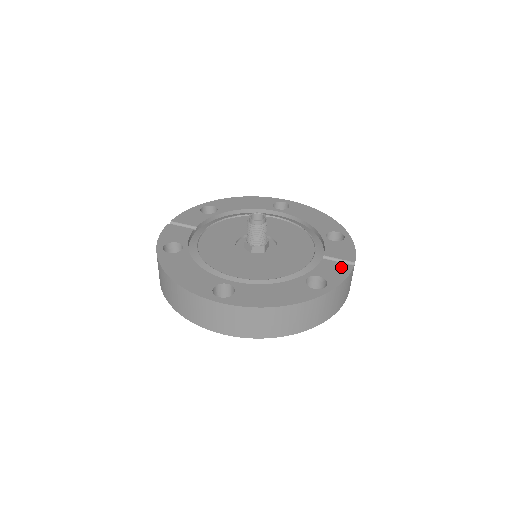
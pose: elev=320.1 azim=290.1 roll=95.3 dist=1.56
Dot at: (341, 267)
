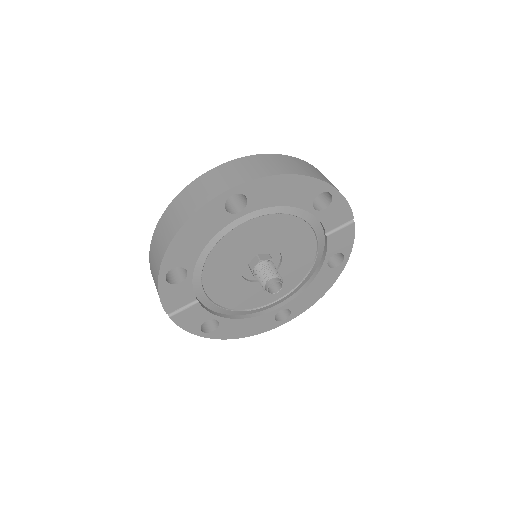
Dot at: (346, 233)
